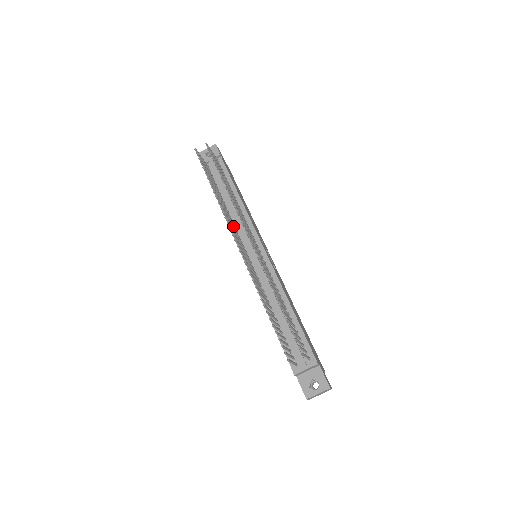
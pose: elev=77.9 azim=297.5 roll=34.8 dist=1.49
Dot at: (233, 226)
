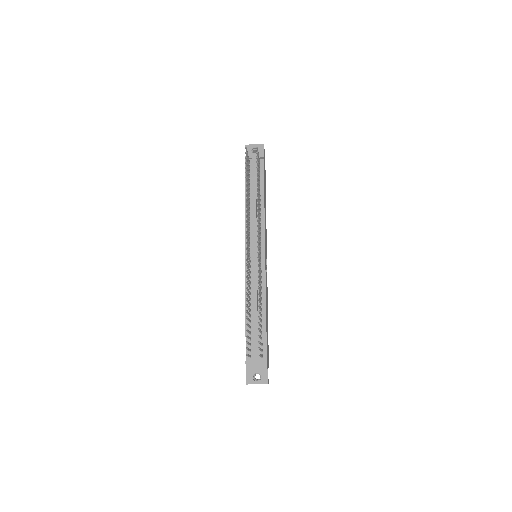
Dot at: occluded
